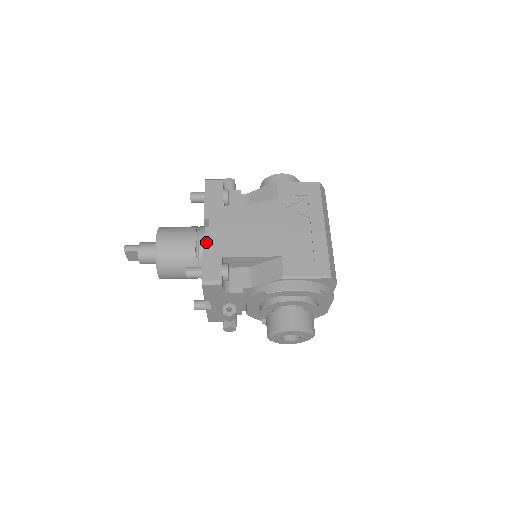
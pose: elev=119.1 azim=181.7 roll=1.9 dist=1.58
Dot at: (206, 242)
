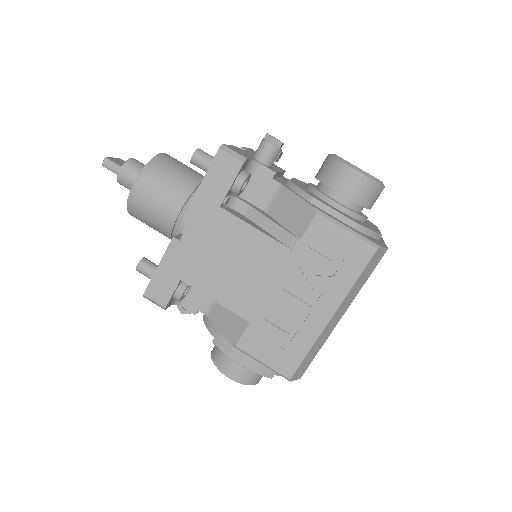
Dot at: (172, 249)
